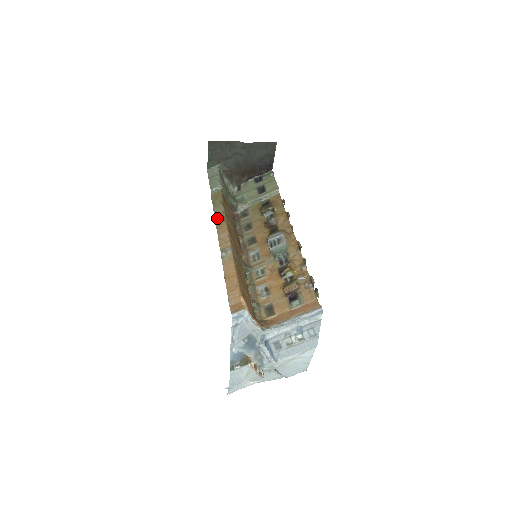
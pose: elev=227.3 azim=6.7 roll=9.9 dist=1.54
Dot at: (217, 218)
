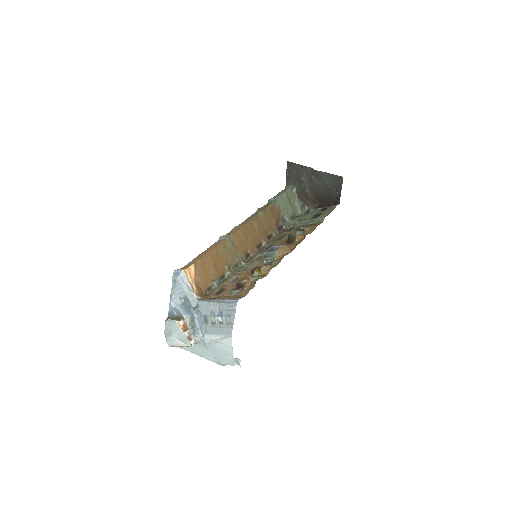
Dot at: (249, 217)
